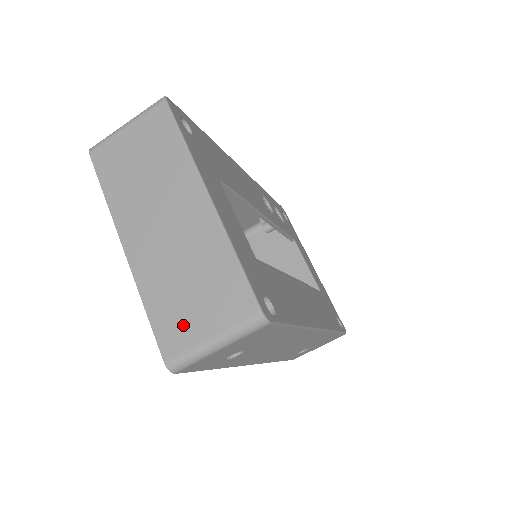
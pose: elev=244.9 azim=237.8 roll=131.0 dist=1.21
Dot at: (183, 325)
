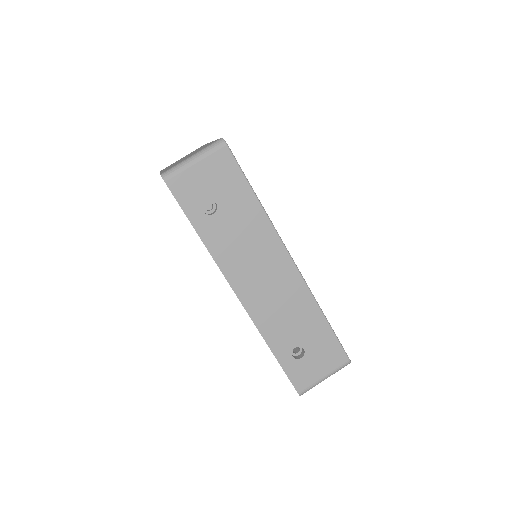
Dot at: occluded
